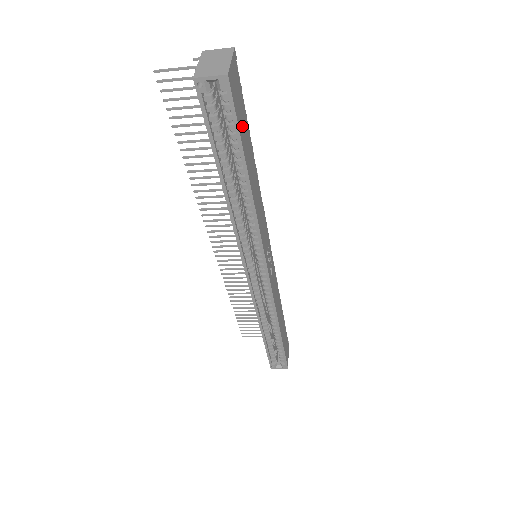
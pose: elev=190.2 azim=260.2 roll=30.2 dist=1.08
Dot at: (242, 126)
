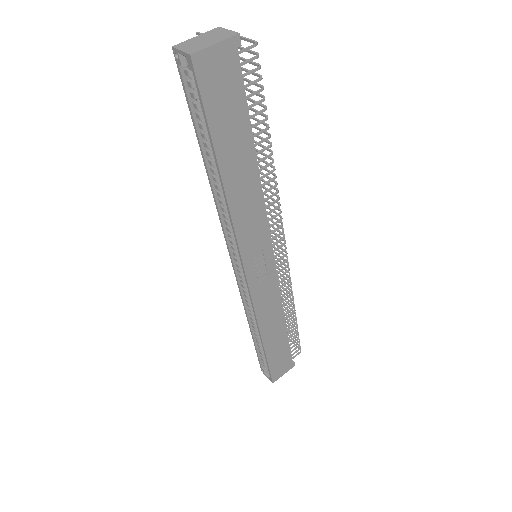
Dot at: (223, 116)
